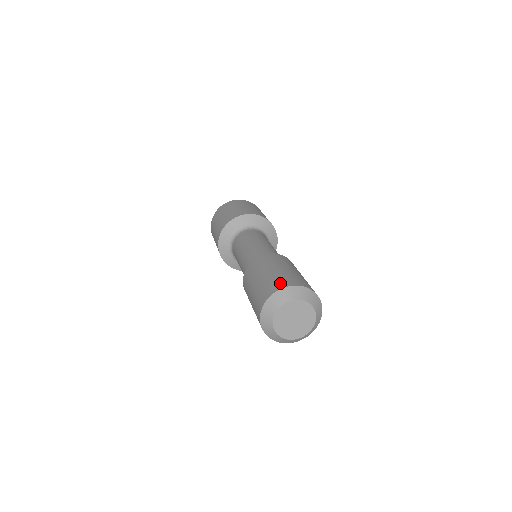
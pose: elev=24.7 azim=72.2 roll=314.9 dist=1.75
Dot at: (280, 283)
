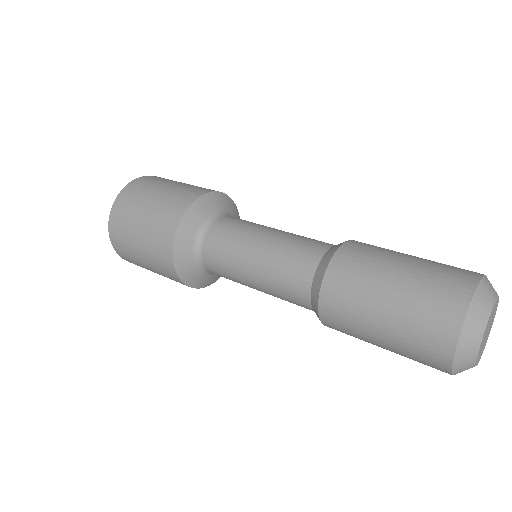
Dot at: (463, 272)
